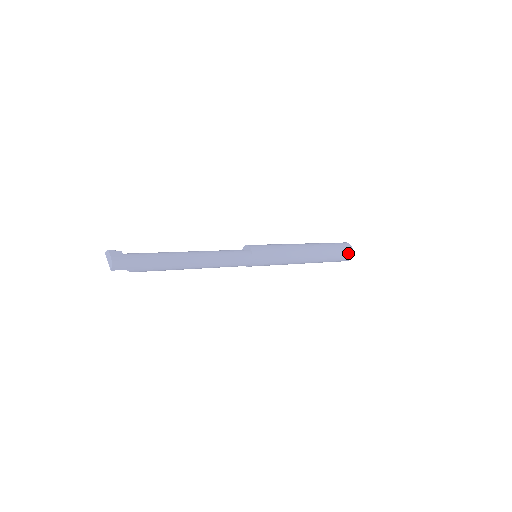
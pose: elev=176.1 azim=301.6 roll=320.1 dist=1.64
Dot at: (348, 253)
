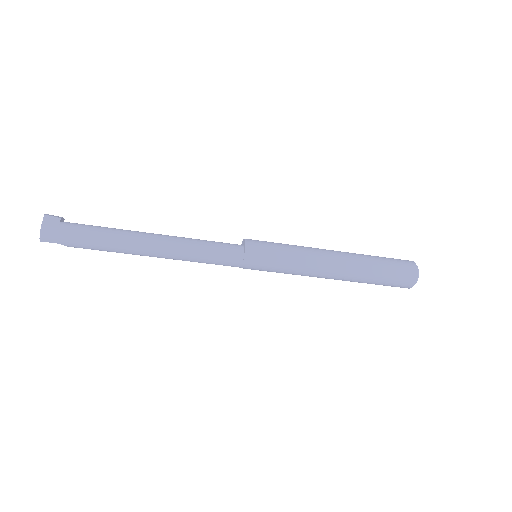
Dot at: (408, 279)
